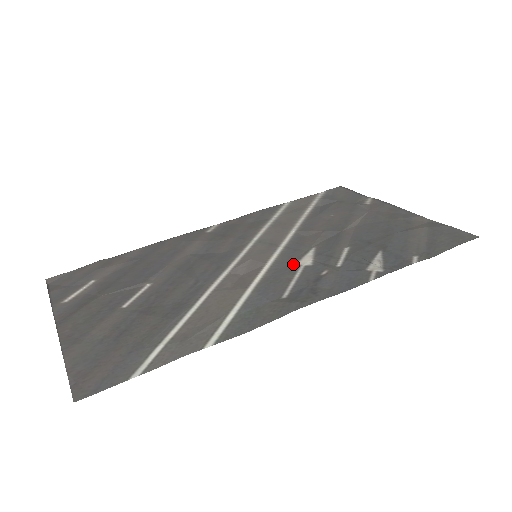
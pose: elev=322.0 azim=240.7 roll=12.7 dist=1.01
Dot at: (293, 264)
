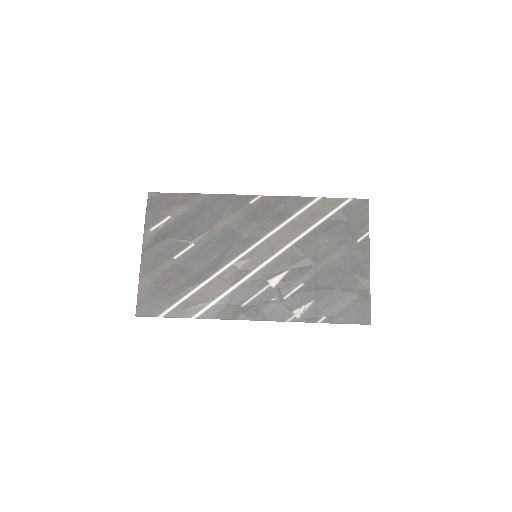
Dot at: (267, 279)
